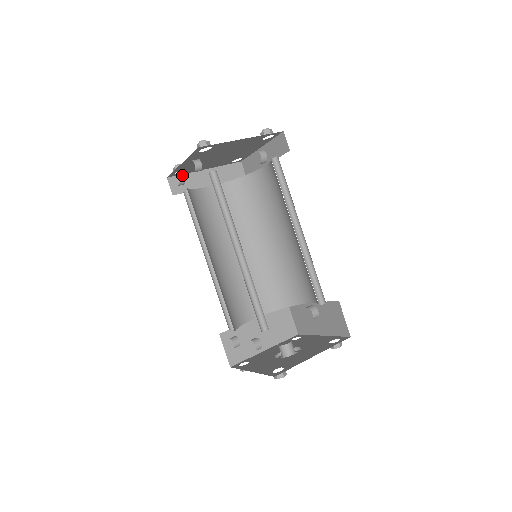
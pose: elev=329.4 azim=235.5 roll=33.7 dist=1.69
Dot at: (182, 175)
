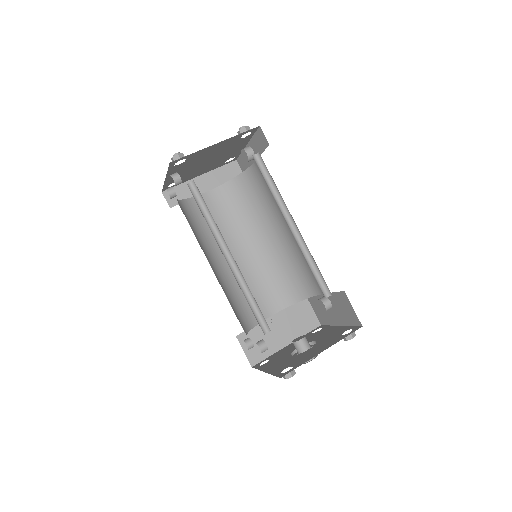
Dot at: (172, 188)
